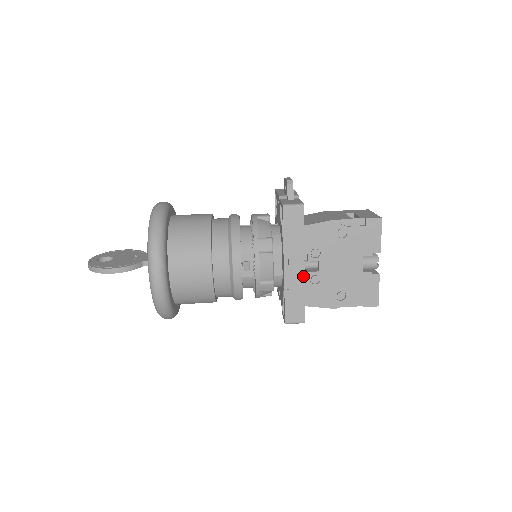
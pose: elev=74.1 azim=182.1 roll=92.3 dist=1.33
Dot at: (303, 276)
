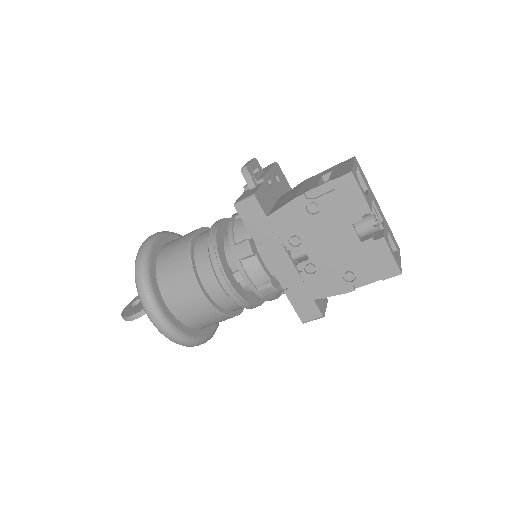
Dot at: (295, 270)
